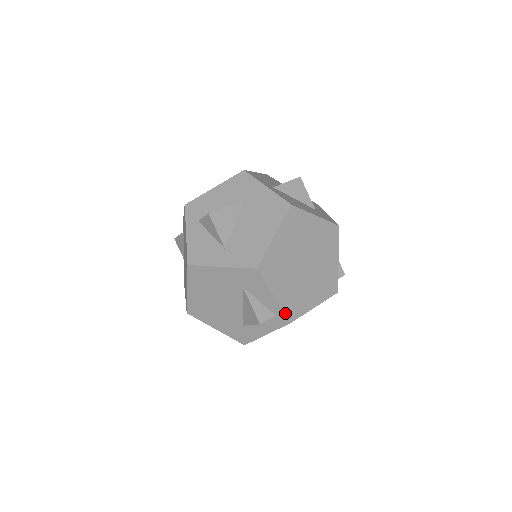
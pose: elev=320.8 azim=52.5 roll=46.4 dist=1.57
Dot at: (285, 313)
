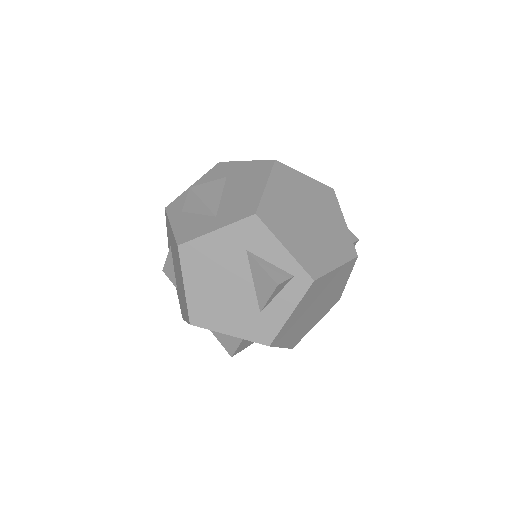
Dot at: (304, 268)
